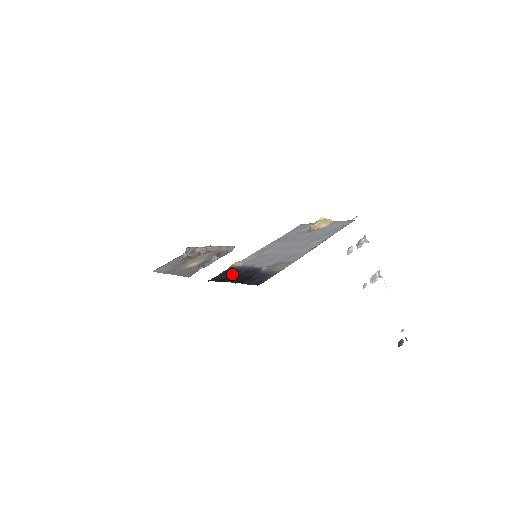
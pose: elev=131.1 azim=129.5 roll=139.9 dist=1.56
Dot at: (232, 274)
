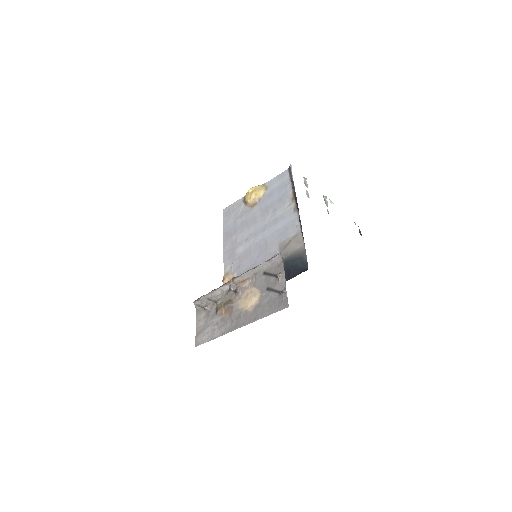
Dot at: occluded
